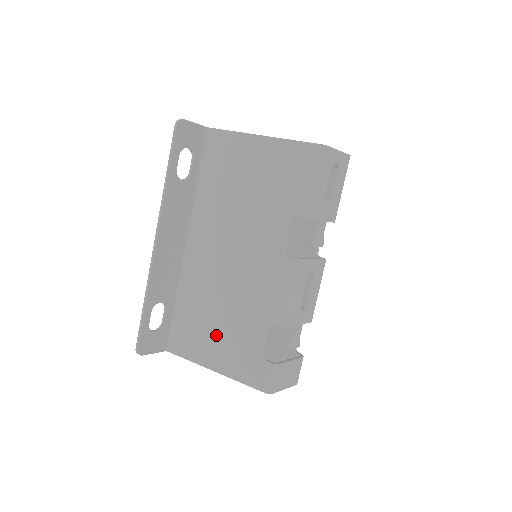
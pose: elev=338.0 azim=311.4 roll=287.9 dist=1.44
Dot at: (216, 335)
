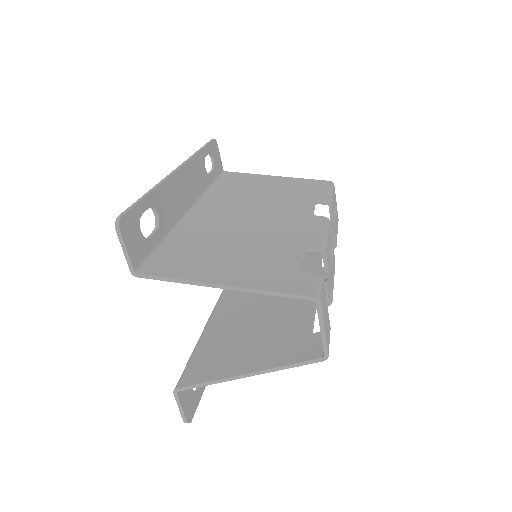
Dot at: (228, 257)
